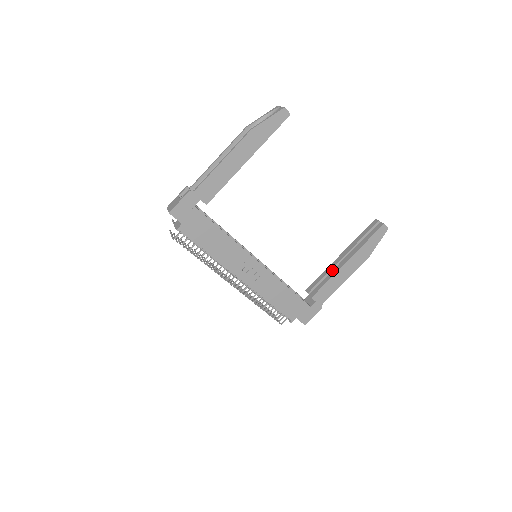
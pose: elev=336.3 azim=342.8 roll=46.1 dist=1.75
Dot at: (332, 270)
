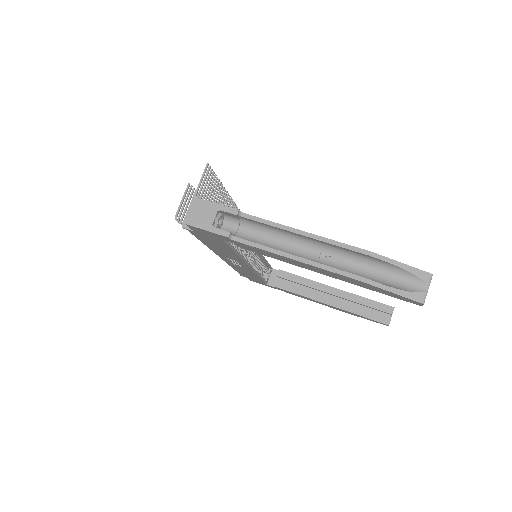
Dot at: (314, 288)
